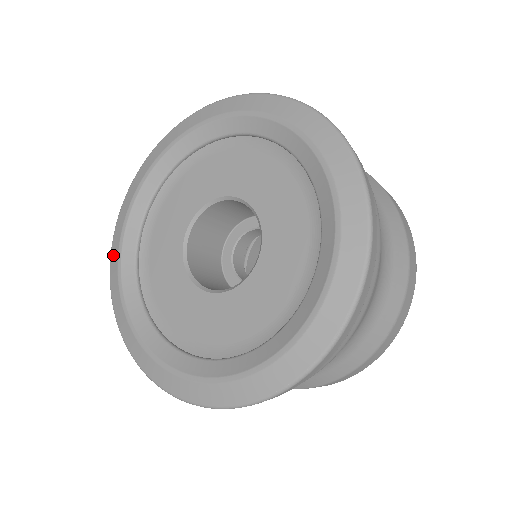
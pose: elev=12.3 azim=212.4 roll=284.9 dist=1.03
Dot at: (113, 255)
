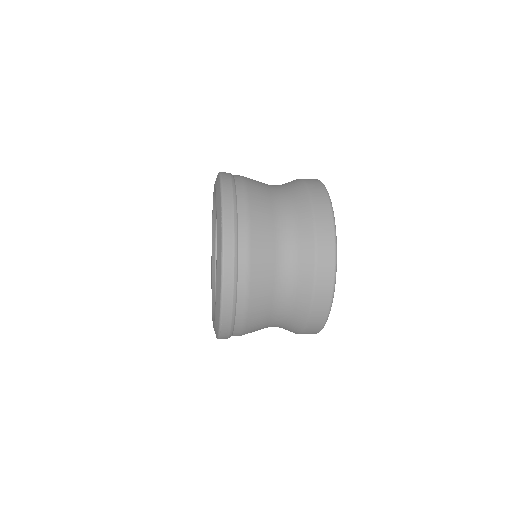
Dot at: occluded
